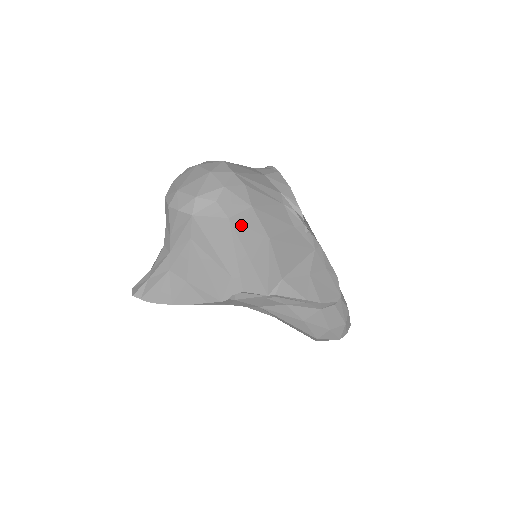
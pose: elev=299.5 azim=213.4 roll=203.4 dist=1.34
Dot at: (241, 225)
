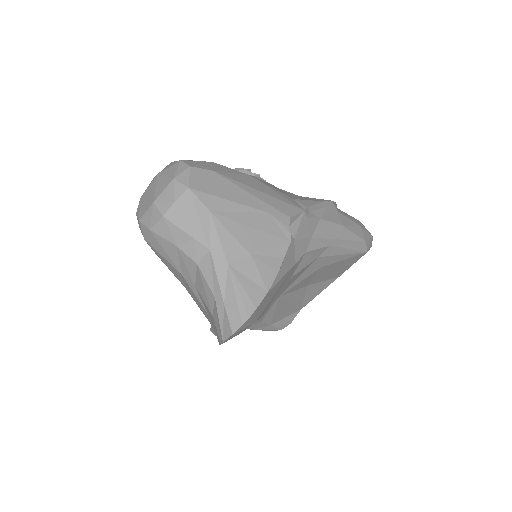
Dot at: (225, 173)
